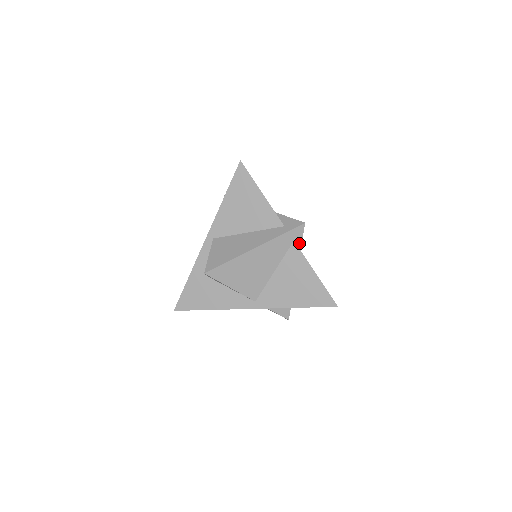
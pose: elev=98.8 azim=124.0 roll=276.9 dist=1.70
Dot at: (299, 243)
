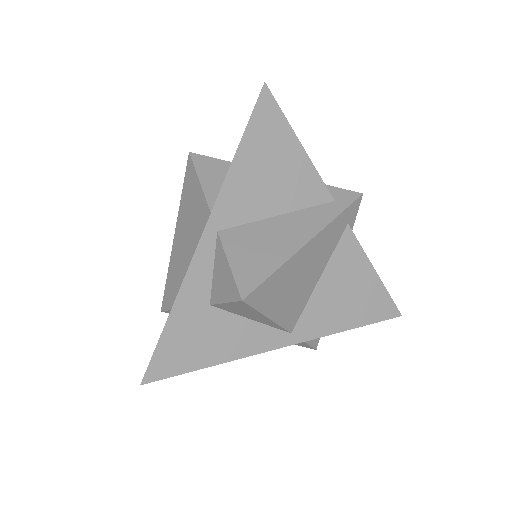
Dot at: (351, 227)
